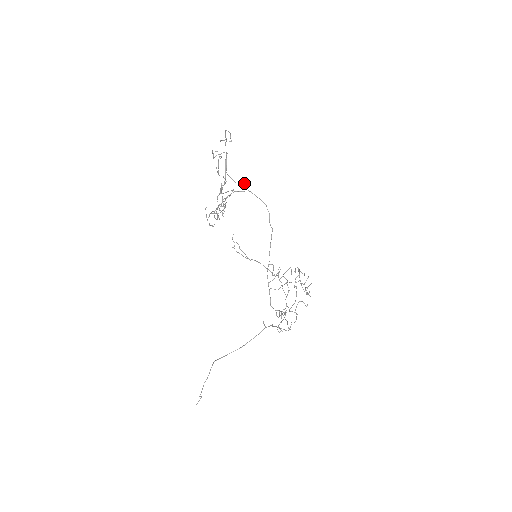
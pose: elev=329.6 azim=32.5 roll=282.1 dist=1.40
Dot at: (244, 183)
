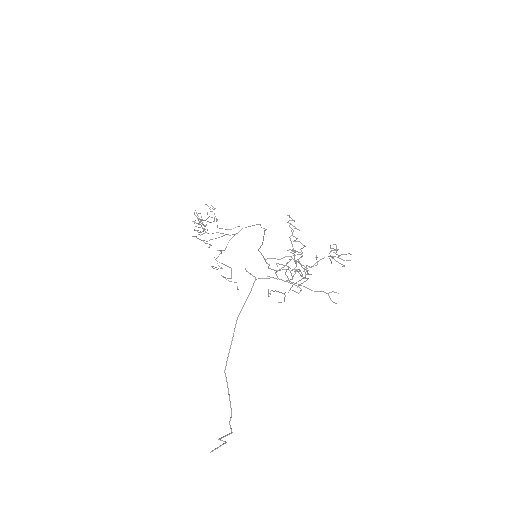
Dot at: occluded
